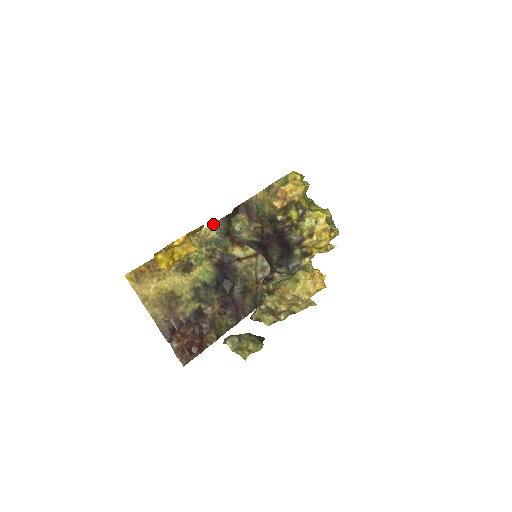
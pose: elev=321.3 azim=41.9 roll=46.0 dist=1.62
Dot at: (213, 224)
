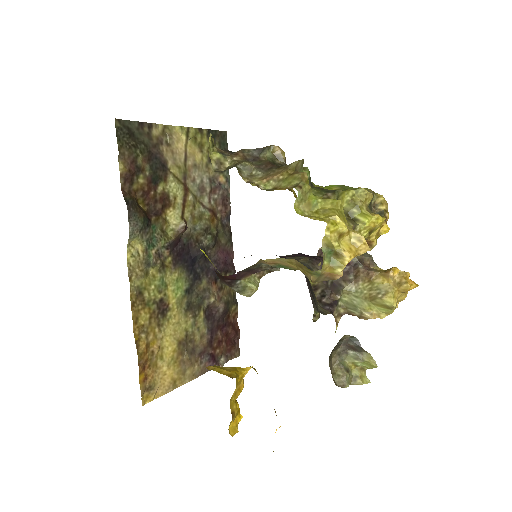
Dot at: (129, 238)
